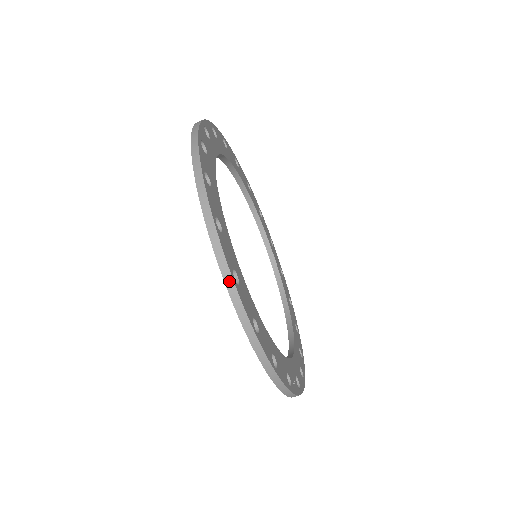
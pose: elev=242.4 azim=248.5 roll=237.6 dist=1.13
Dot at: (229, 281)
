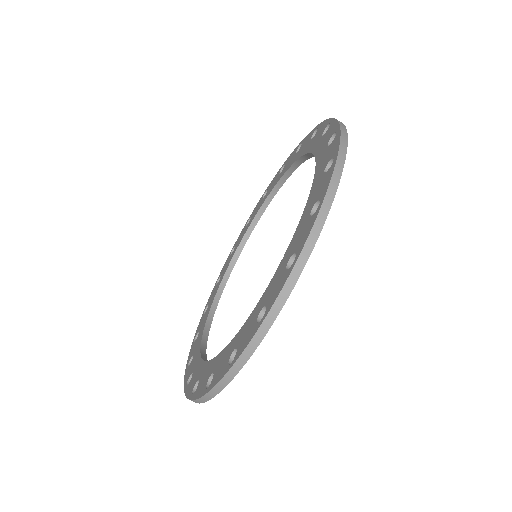
Dot at: (301, 264)
